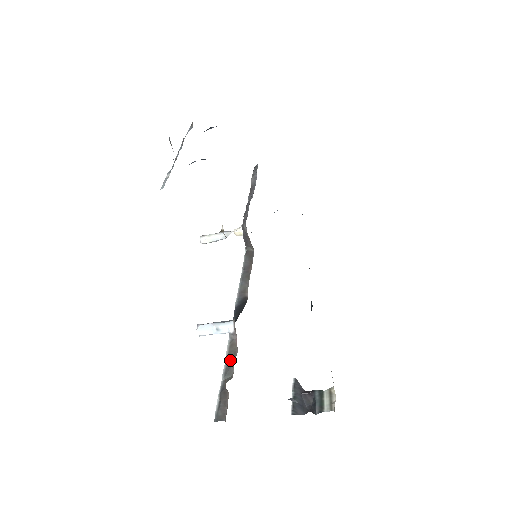
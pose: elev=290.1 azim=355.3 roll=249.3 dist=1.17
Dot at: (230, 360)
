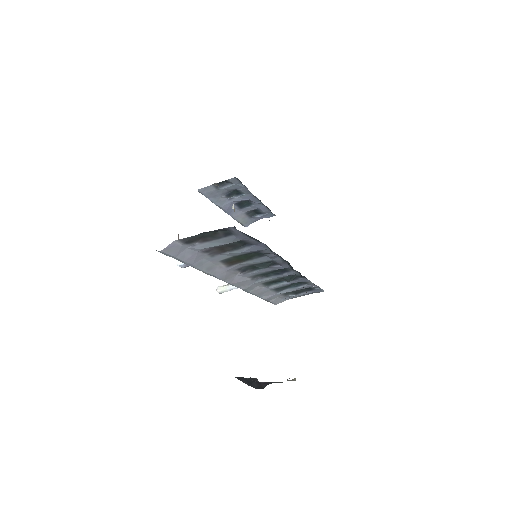
Dot at: occluded
